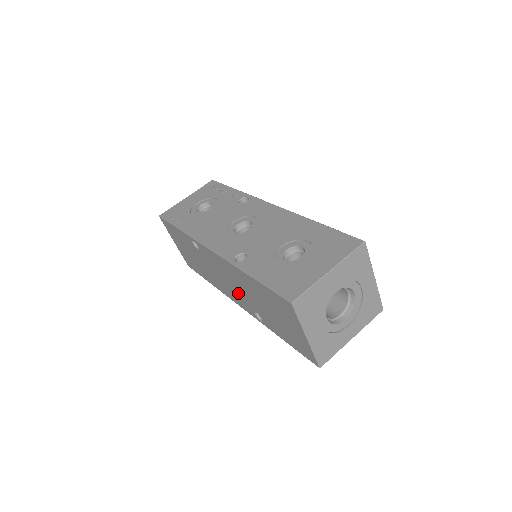
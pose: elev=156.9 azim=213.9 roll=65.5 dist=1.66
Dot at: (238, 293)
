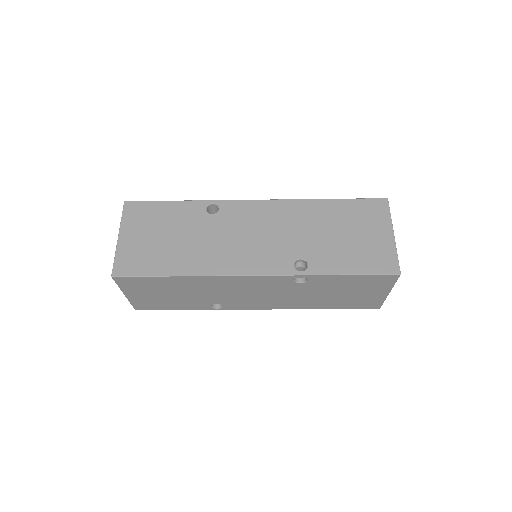
Dot at: (273, 245)
